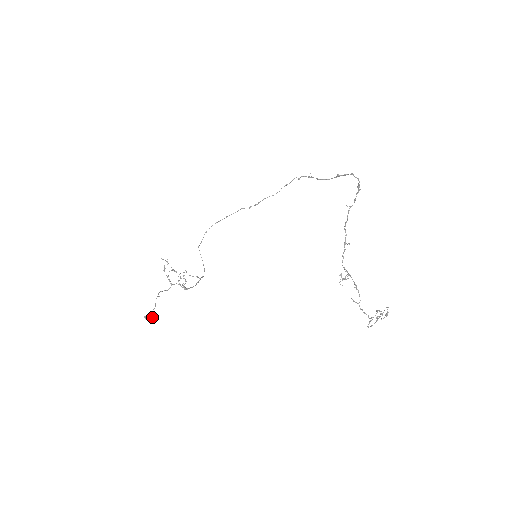
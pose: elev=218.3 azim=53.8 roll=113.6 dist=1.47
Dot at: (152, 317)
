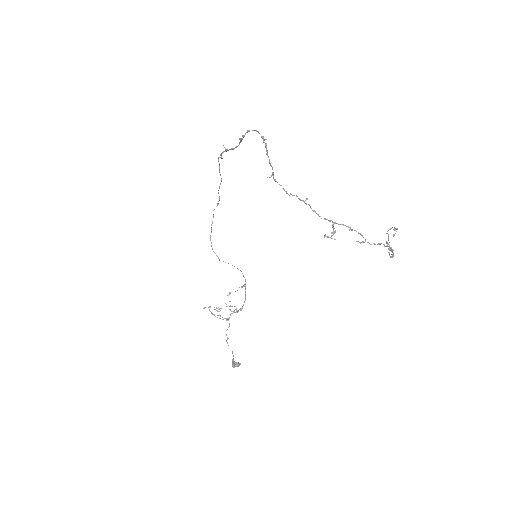
Dot at: (237, 363)
